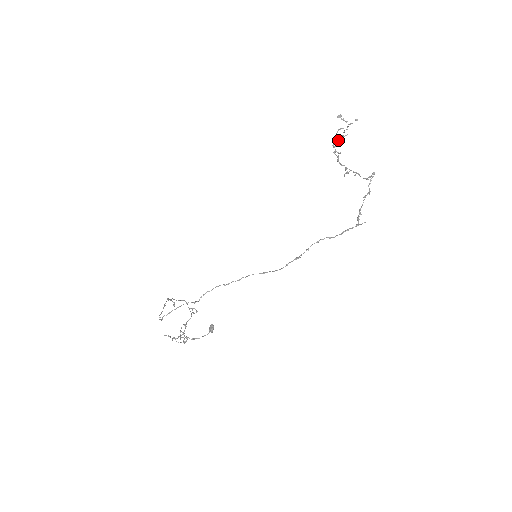
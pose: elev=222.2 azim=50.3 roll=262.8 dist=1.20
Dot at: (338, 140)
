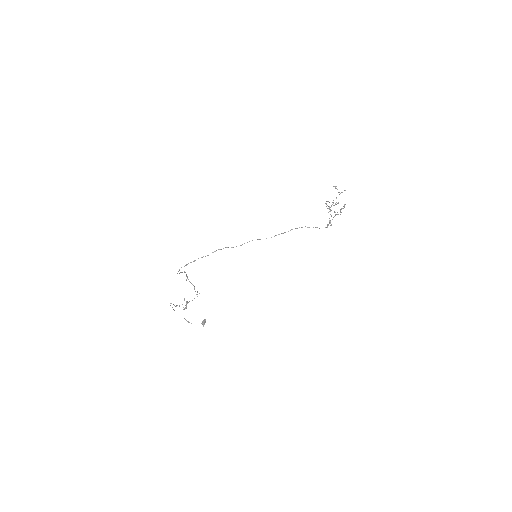
Dot at: occluded
